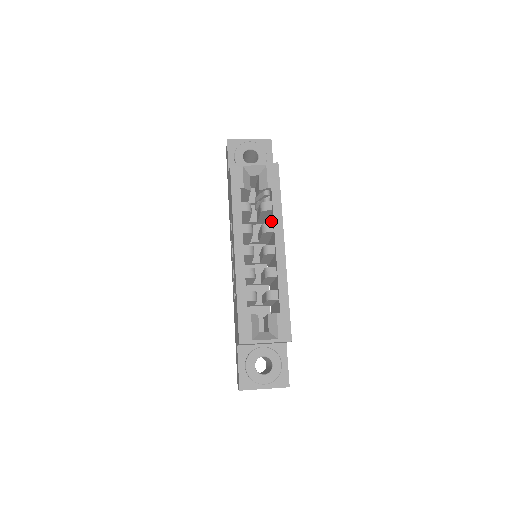
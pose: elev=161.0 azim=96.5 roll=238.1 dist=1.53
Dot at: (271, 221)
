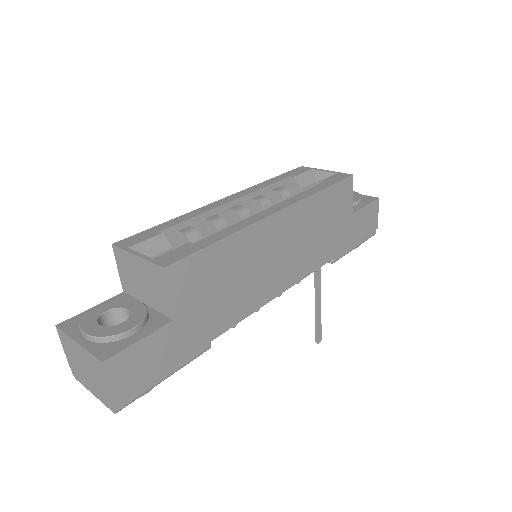
Dot at: occluded
